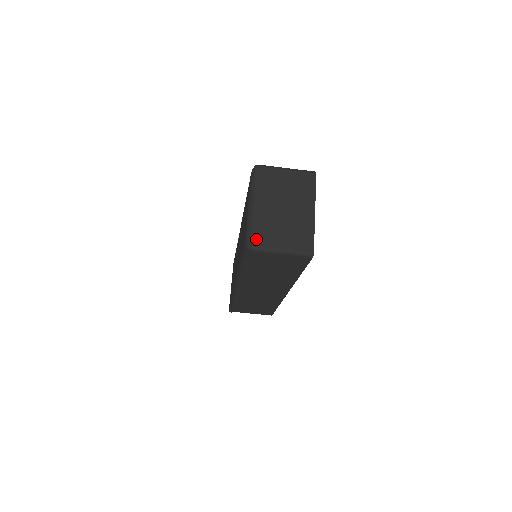
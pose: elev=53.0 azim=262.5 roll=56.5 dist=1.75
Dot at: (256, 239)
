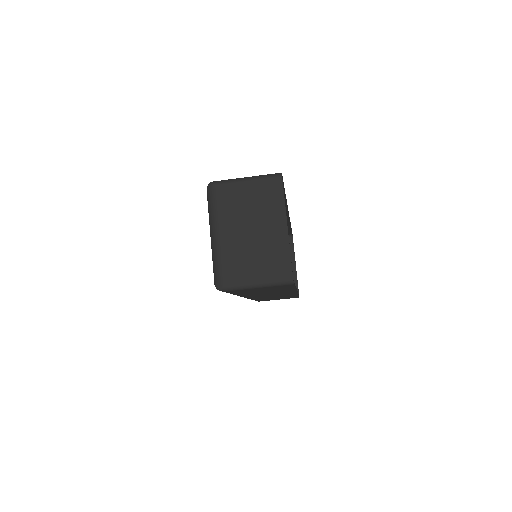
Dot at: (223, 277)
